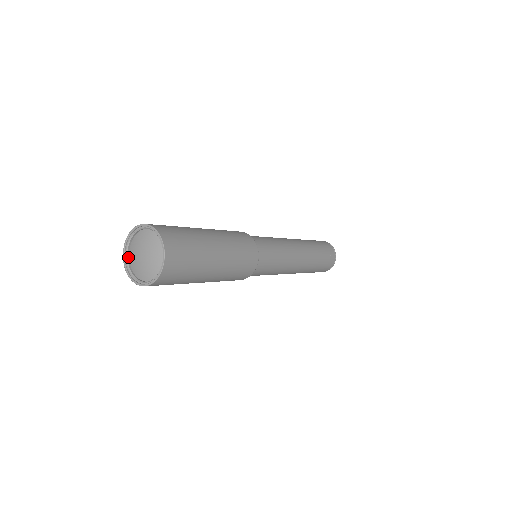
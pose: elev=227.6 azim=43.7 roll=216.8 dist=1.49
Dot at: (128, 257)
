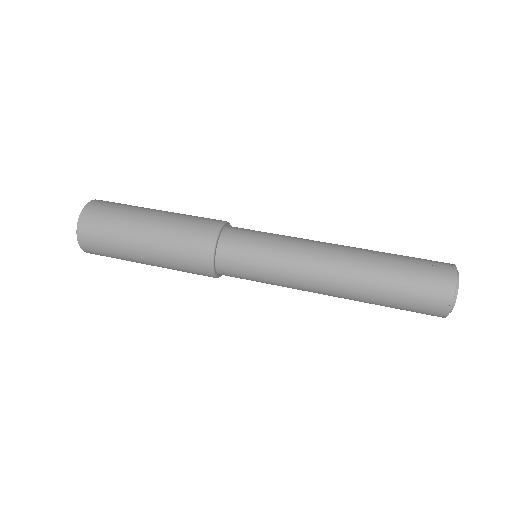
Dot at: occluded
